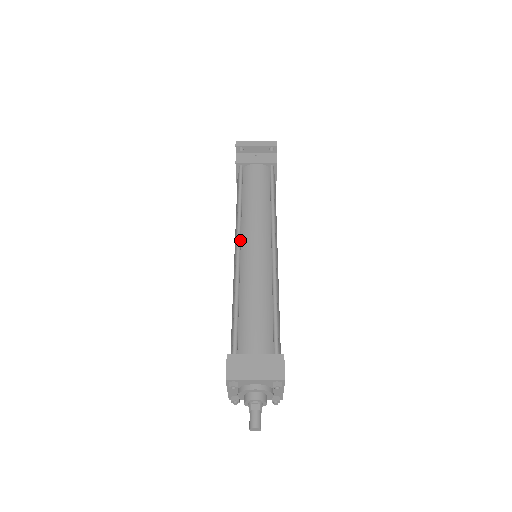
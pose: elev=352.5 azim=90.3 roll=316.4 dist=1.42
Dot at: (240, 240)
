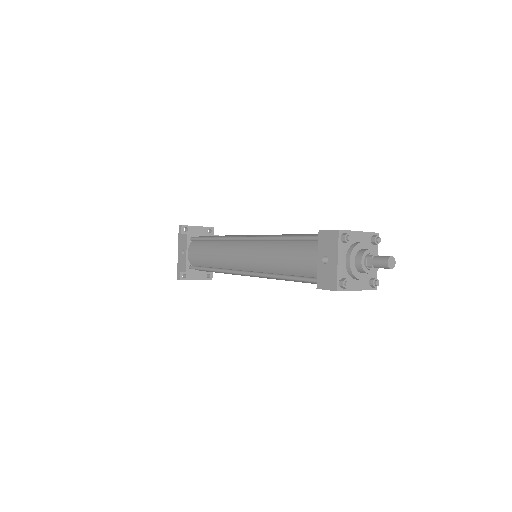
Dot at: occluded
